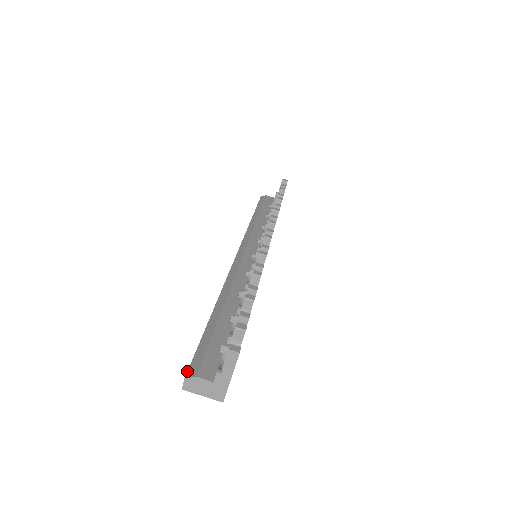
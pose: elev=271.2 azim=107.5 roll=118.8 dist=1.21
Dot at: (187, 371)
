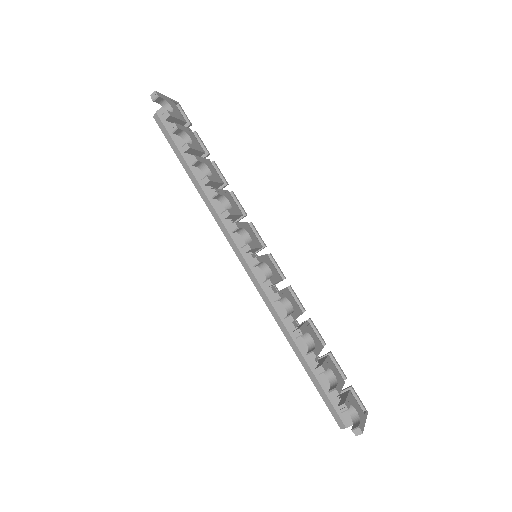
Dot at: occluded
